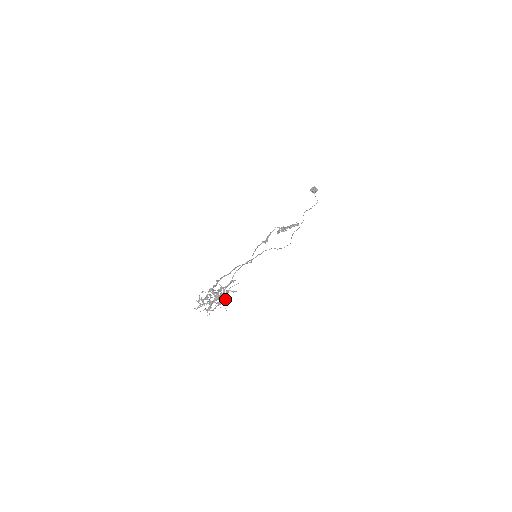
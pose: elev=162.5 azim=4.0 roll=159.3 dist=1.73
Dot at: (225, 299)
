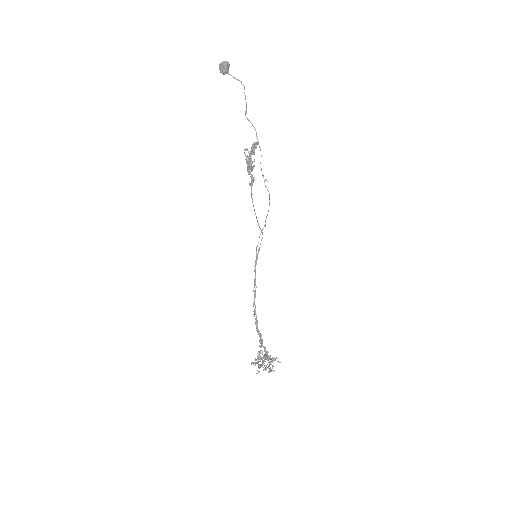
Dot at: (270, 362)
